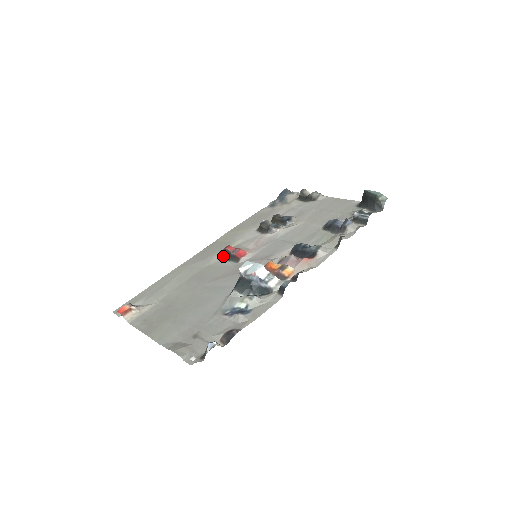
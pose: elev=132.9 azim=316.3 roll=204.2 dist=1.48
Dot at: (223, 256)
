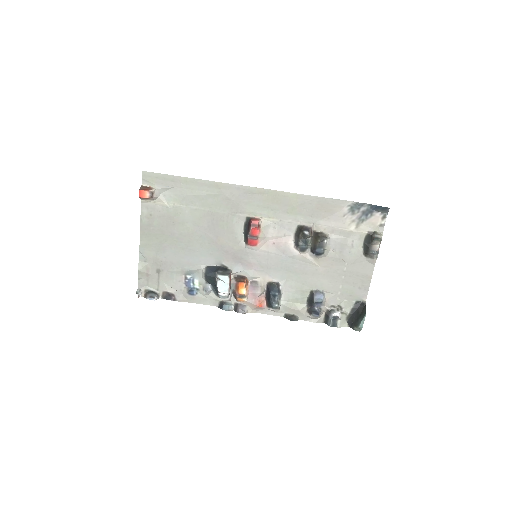
Dot at: (247, 223)
